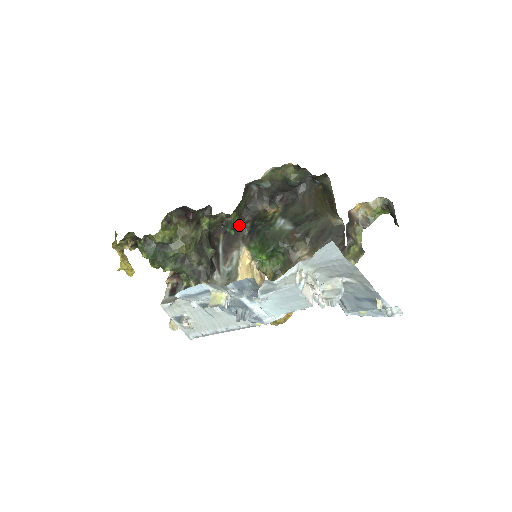
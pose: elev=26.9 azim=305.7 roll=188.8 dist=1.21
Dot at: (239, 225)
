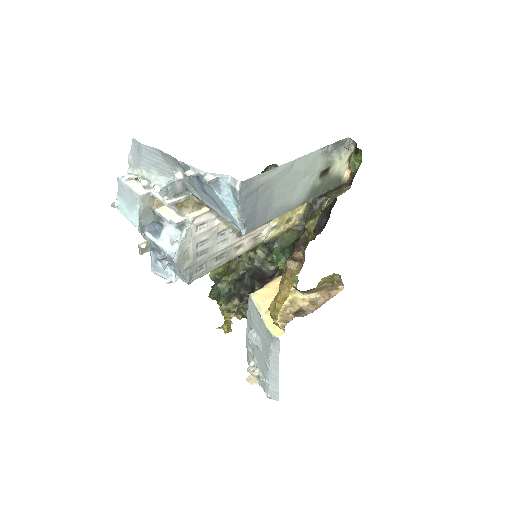
Dot at: occluded
